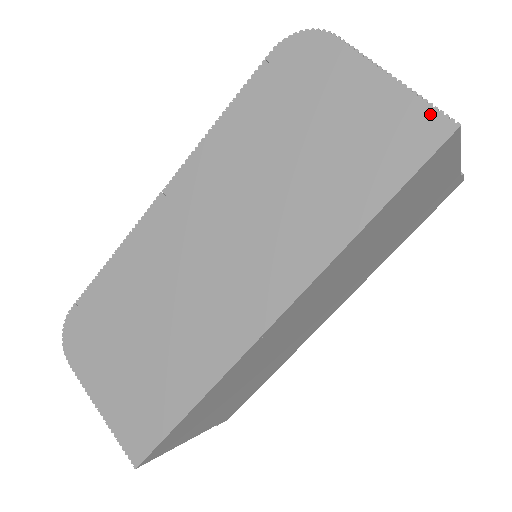
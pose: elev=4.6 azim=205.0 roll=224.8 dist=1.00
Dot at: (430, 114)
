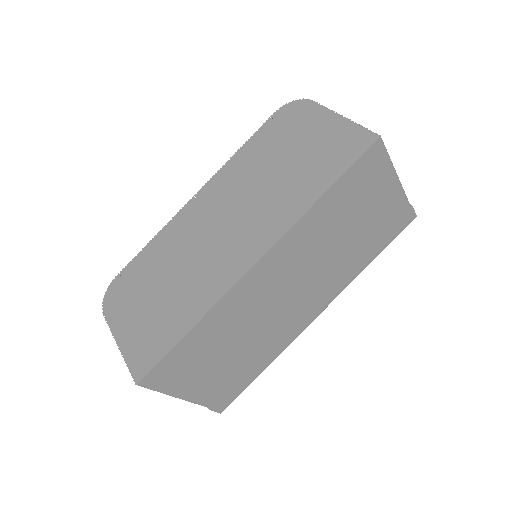
Dot at: (363, 132)
